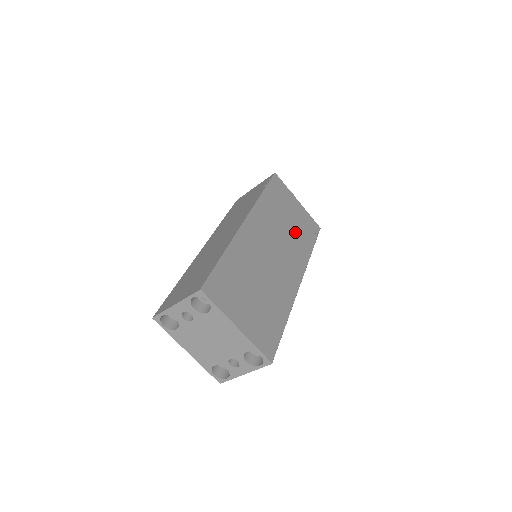
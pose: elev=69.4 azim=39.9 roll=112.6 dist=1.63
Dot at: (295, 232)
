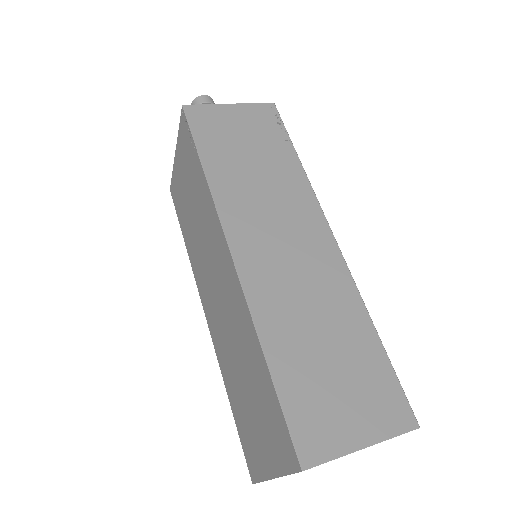
Dot at: occluded
